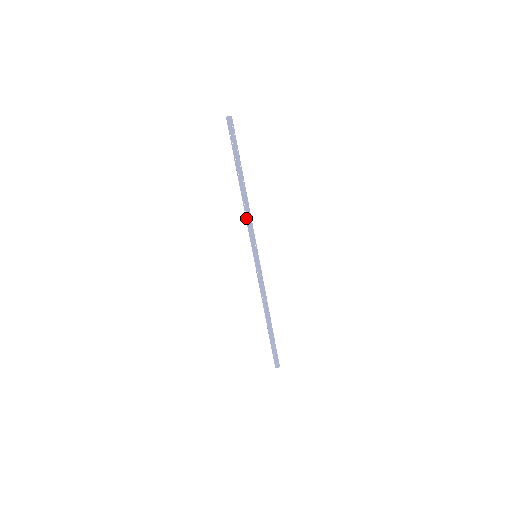
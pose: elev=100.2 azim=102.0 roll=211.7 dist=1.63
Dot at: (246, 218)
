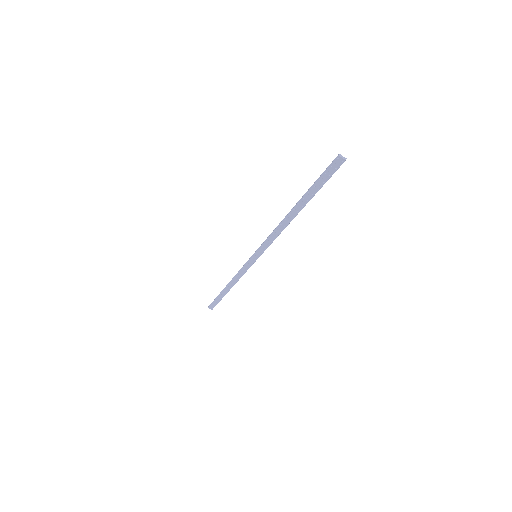
Dot at: (273, 232)
